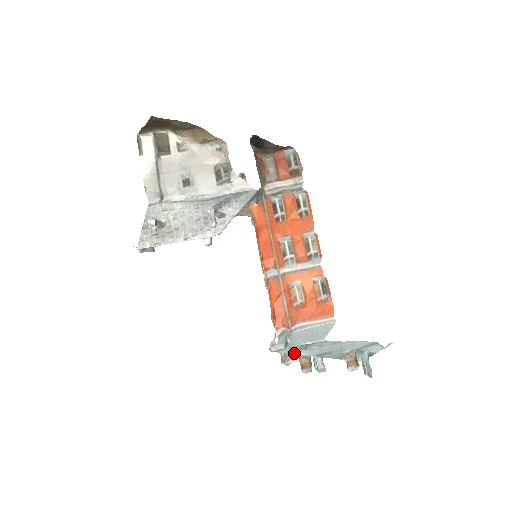
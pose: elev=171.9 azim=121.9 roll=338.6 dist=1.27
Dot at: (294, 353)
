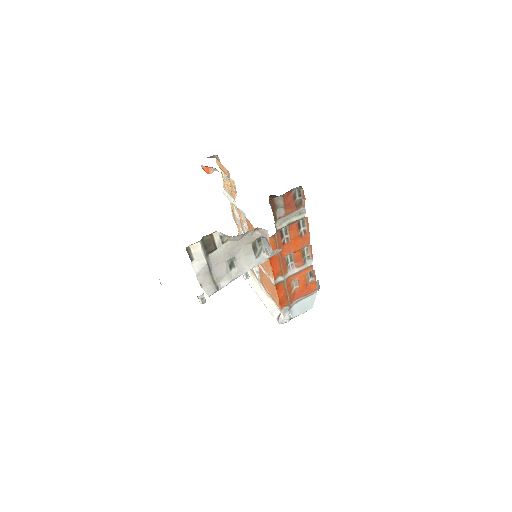
Dot at: occluded
